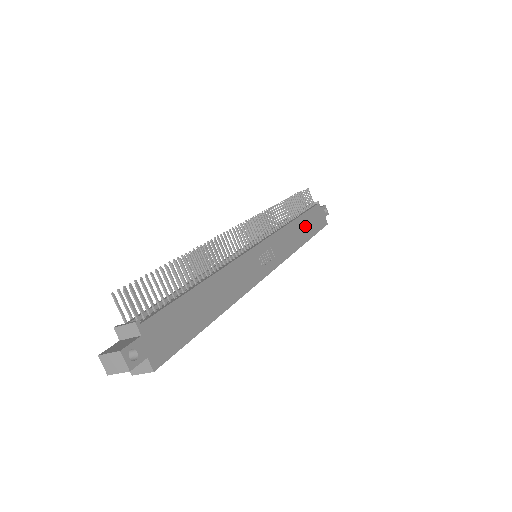
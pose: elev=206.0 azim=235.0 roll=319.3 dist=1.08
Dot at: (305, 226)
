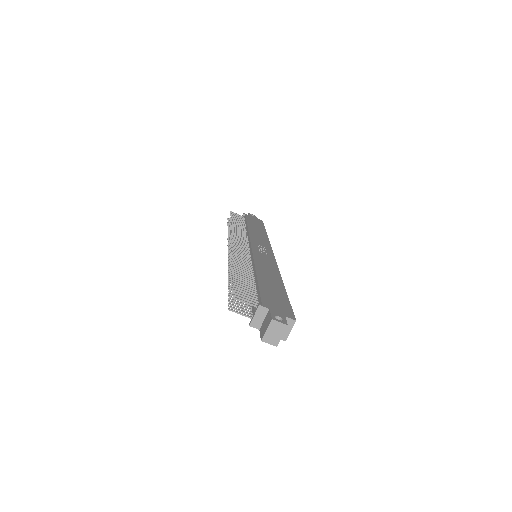
Dot at: (256, 227)
